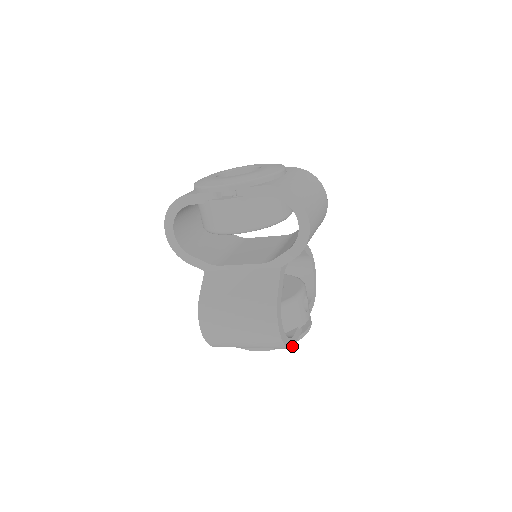
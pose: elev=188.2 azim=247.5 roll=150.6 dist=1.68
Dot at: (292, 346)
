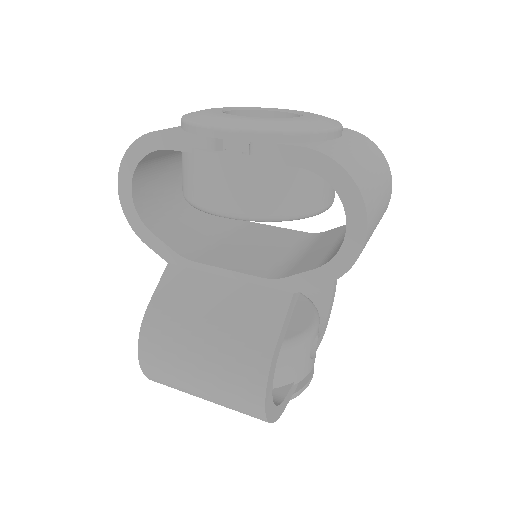
Dot at: (278, 416)
